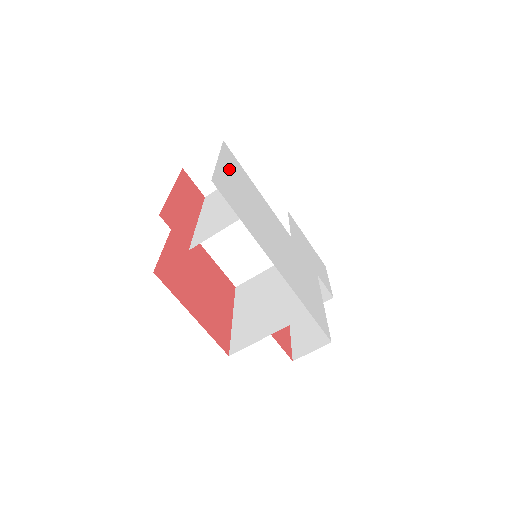
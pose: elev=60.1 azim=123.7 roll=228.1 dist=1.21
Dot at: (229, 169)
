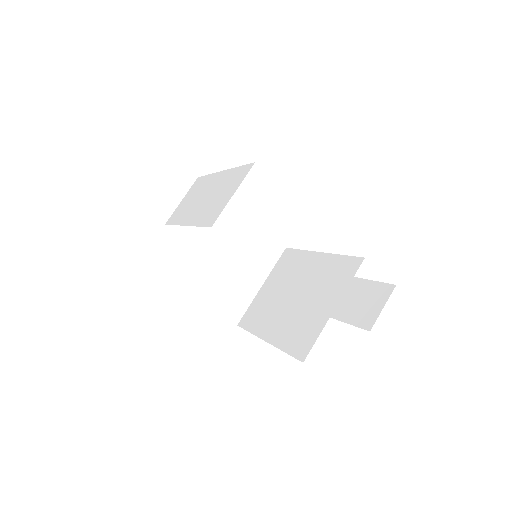
Dot at: occluded
